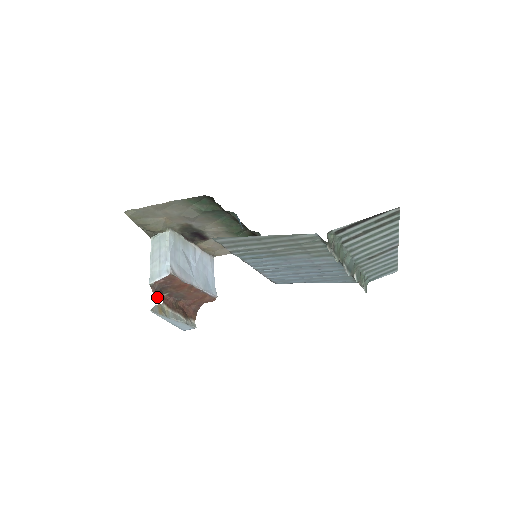
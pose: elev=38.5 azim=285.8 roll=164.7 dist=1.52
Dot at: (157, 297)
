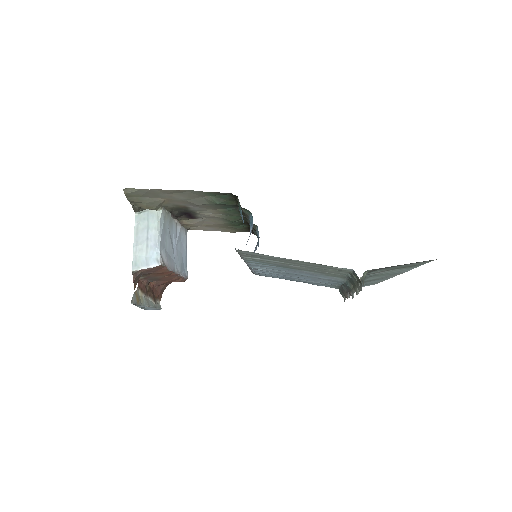
Dot at: (136, 284)
